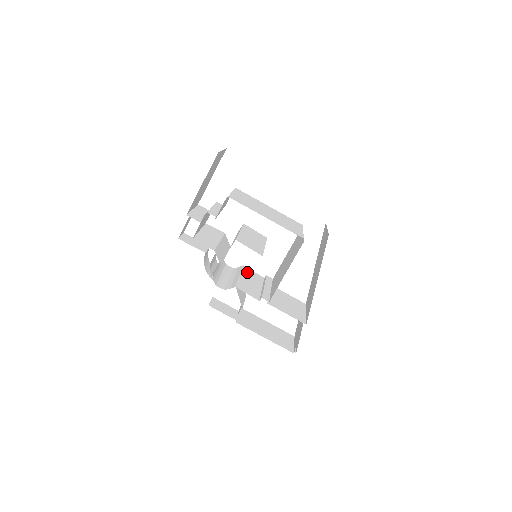
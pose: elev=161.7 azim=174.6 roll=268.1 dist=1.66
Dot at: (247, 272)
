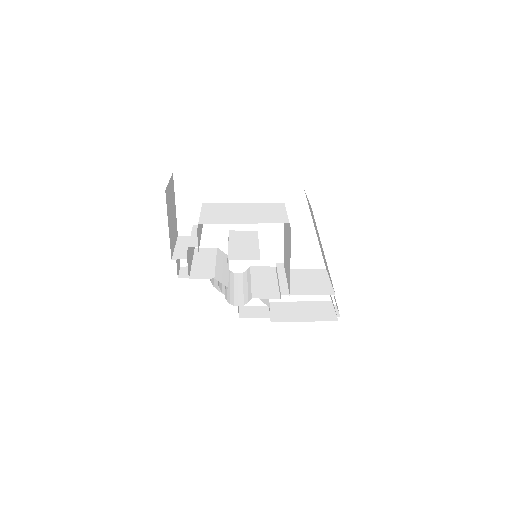
Dot at: (256, 272)
